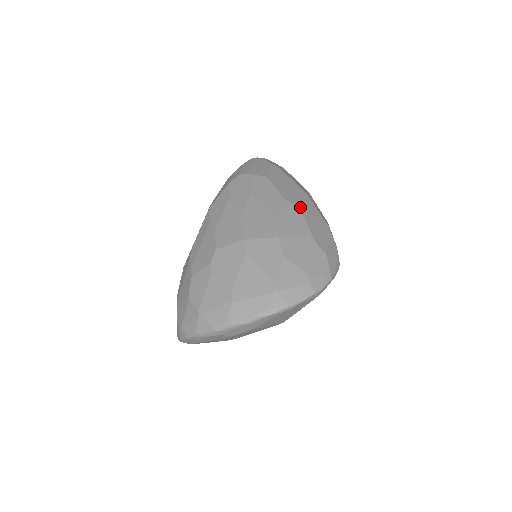
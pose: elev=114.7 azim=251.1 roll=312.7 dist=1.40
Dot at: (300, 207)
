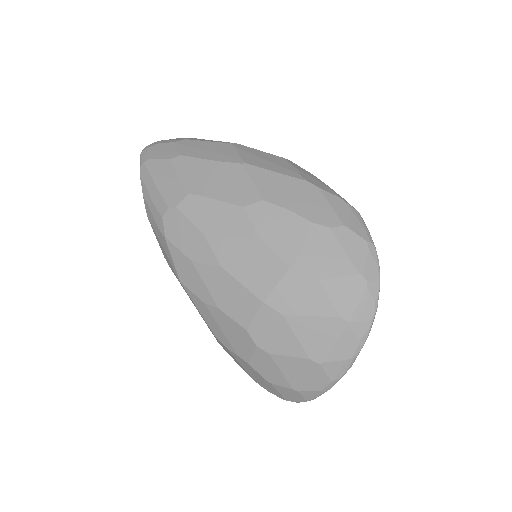
Dot at: (265, 198)
